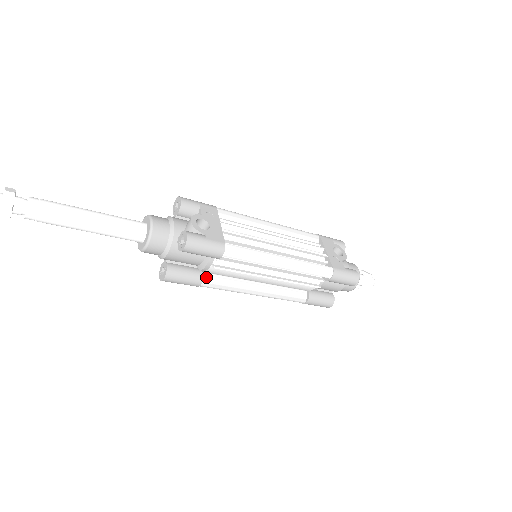
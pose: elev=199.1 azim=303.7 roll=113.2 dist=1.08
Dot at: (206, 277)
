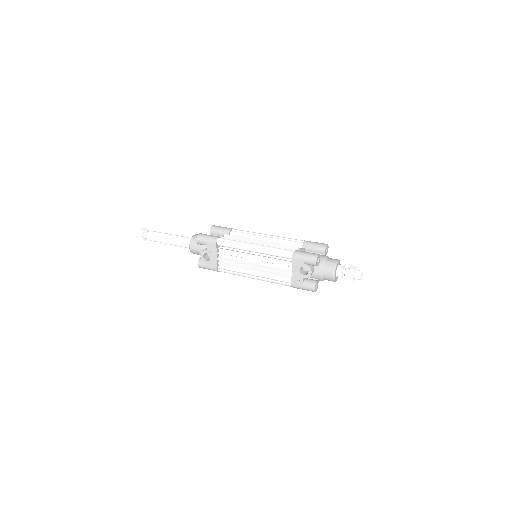
Dot at: occluded
